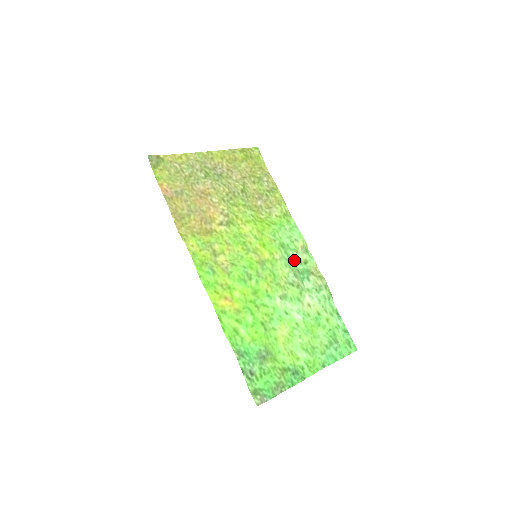
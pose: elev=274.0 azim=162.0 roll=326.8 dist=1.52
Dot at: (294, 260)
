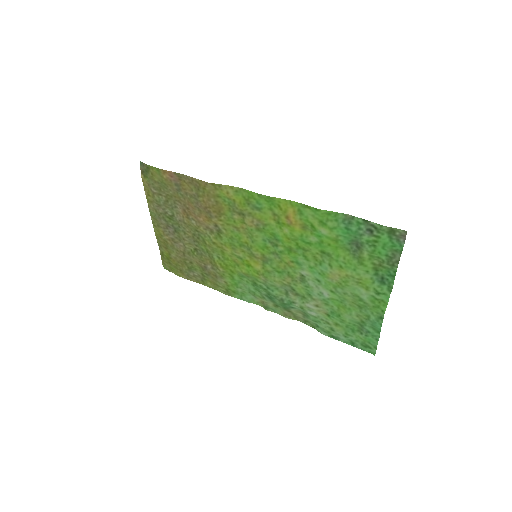
Dot at: (270, 296)
